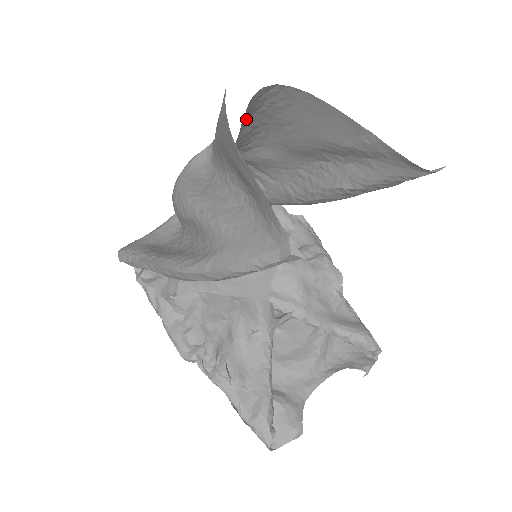
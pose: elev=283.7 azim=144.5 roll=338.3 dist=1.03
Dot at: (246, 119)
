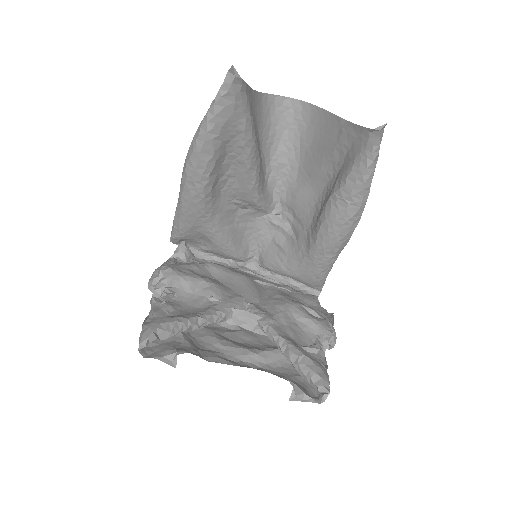
Dot at: (280, 127)
